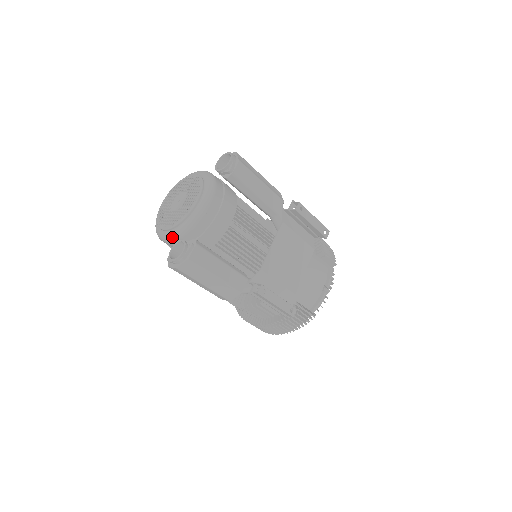
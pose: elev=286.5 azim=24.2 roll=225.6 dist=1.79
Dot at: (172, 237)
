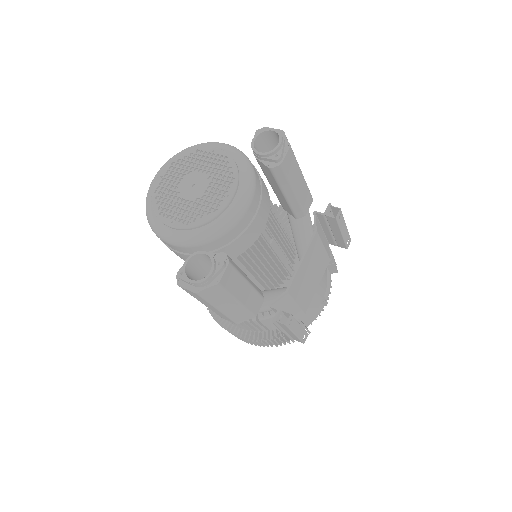
Dot at: (185, 242)
